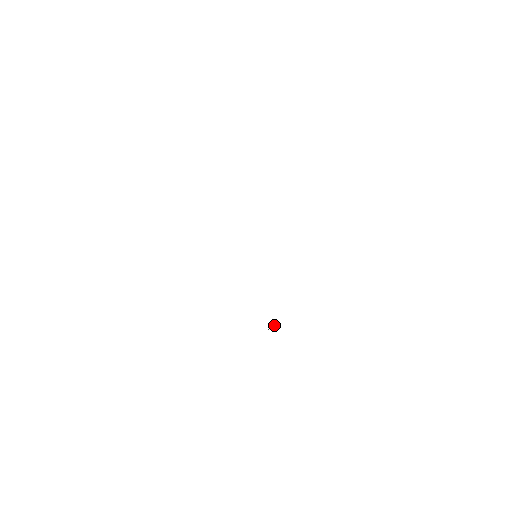
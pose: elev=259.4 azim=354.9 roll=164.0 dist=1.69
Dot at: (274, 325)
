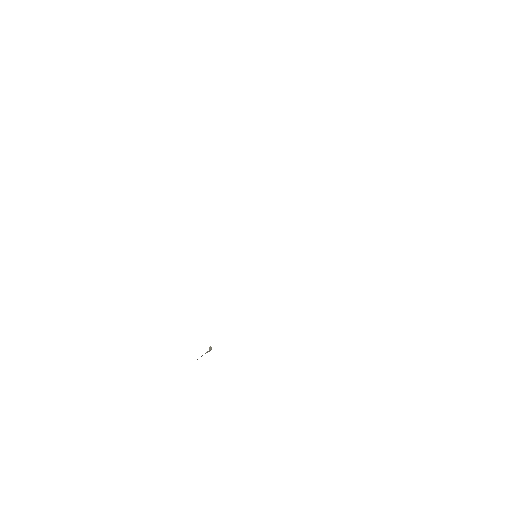
Dot at: (210, 346)
